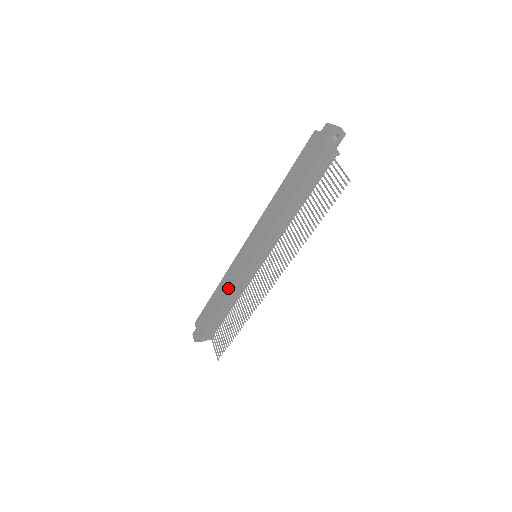
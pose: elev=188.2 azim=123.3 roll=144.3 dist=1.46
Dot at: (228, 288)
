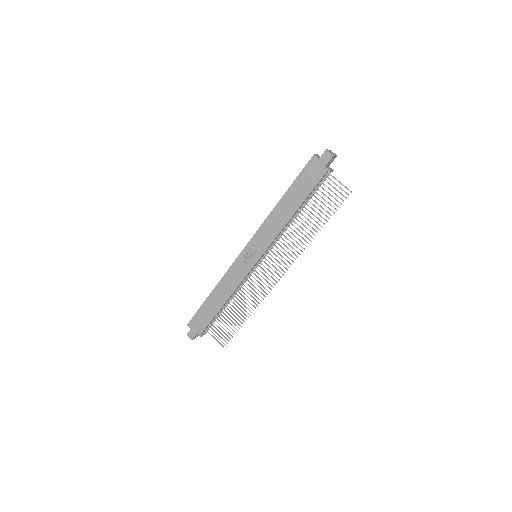
Dot at: (231, 288)
